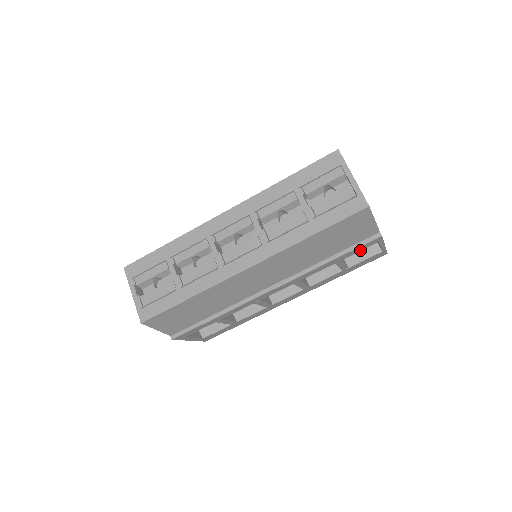
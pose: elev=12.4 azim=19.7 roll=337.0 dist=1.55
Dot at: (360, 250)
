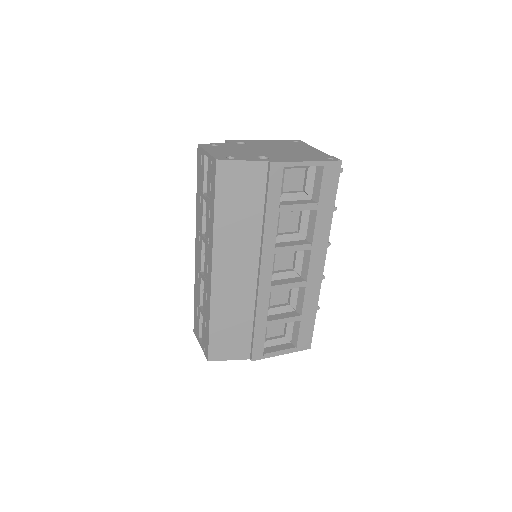
Dot at: (280, 186)
